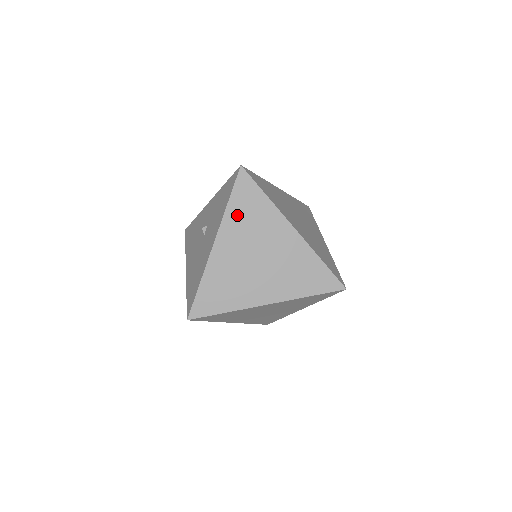
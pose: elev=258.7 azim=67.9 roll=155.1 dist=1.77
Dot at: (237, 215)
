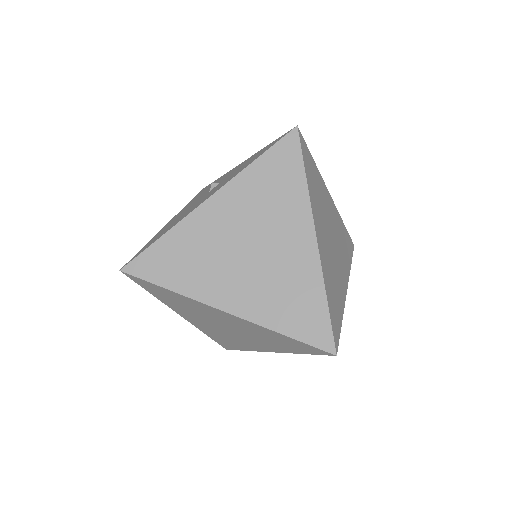
Dot at: (256, 181)
